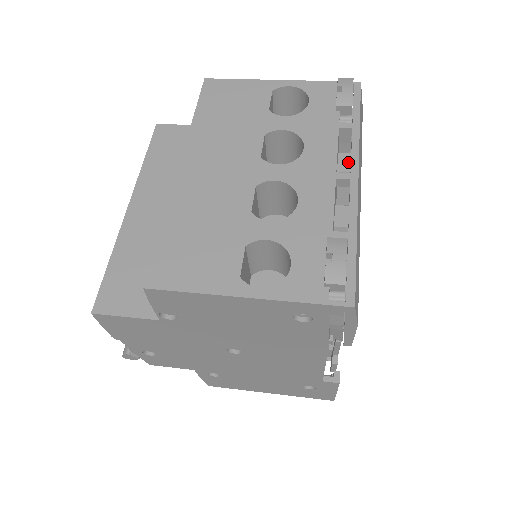
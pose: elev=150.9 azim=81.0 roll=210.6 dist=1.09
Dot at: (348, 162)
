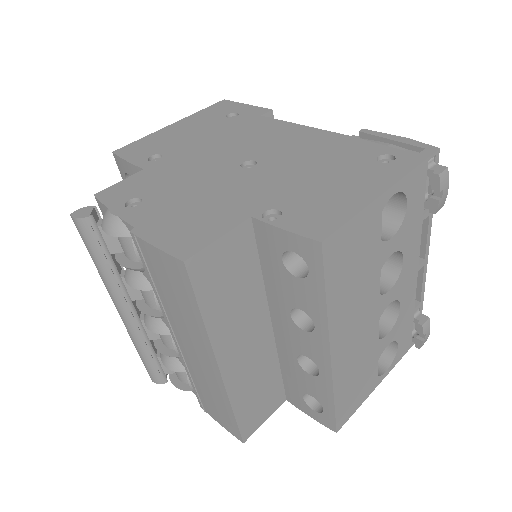
Dot at: occluded
